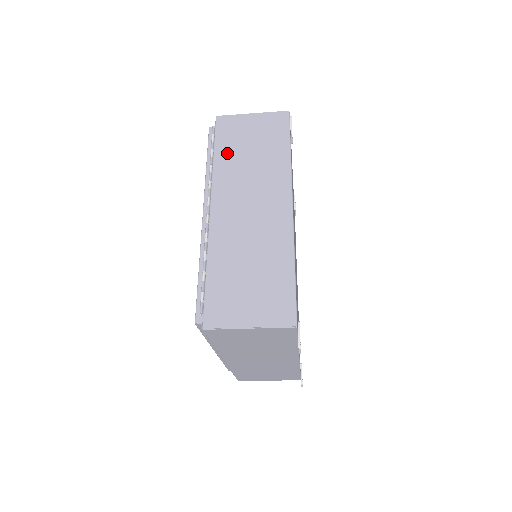
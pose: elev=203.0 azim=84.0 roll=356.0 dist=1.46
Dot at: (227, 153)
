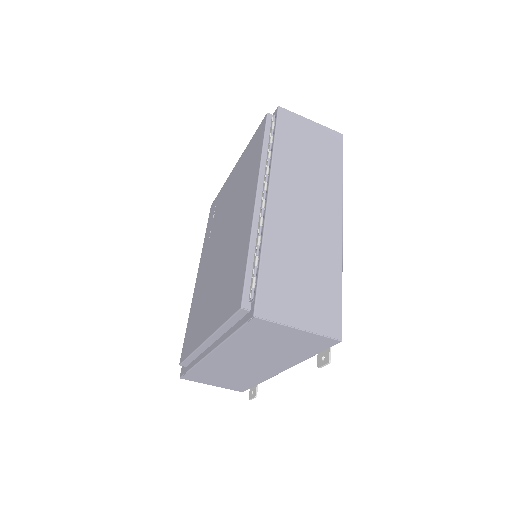
Dot at: (287, 147)
